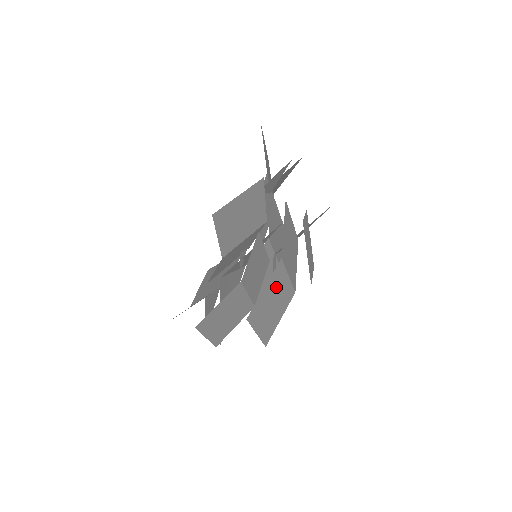
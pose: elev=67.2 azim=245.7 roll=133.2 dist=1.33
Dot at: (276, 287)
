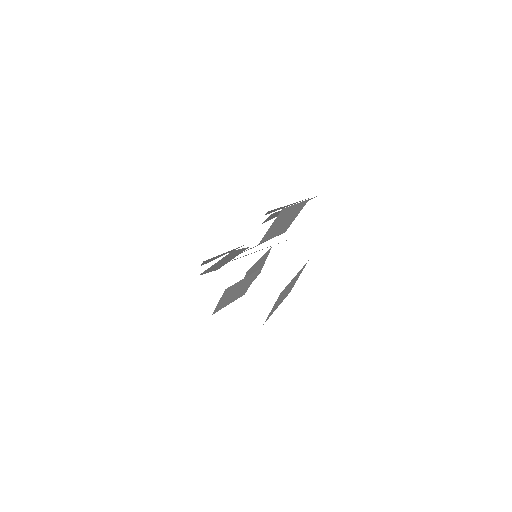
Dot at: (294, 280)
